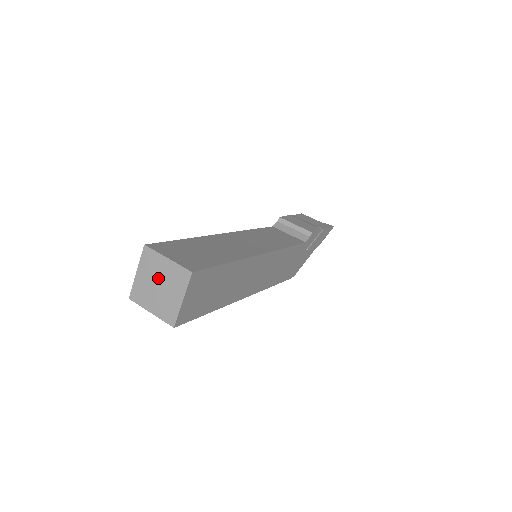
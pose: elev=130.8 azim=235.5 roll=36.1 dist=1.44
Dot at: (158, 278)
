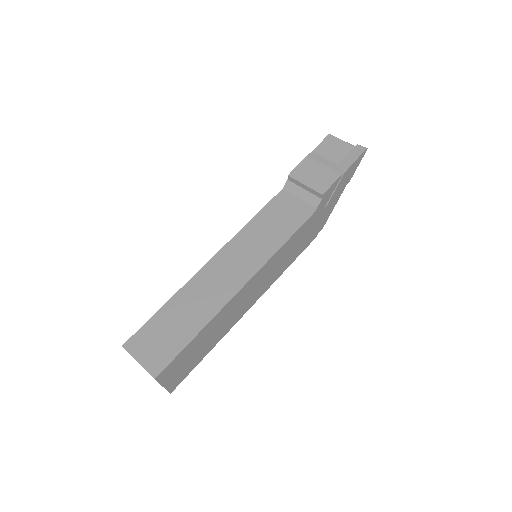
Dot at: occluded
